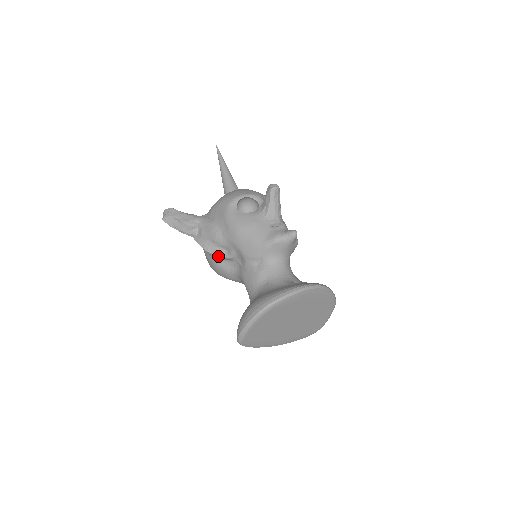
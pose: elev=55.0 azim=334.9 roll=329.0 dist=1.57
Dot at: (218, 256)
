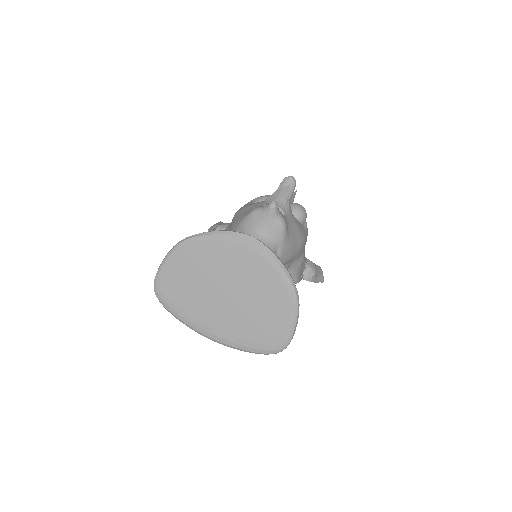
Dot at: occluded
